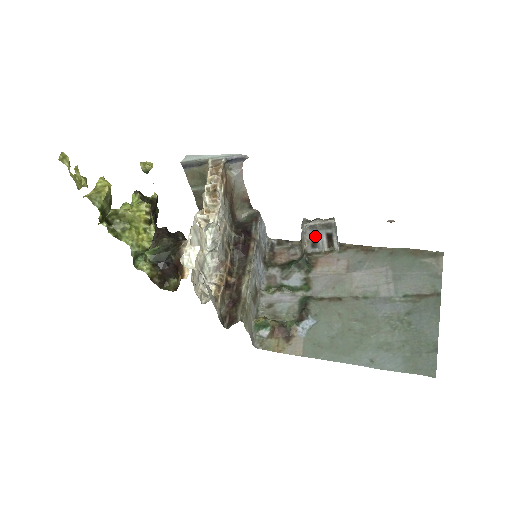
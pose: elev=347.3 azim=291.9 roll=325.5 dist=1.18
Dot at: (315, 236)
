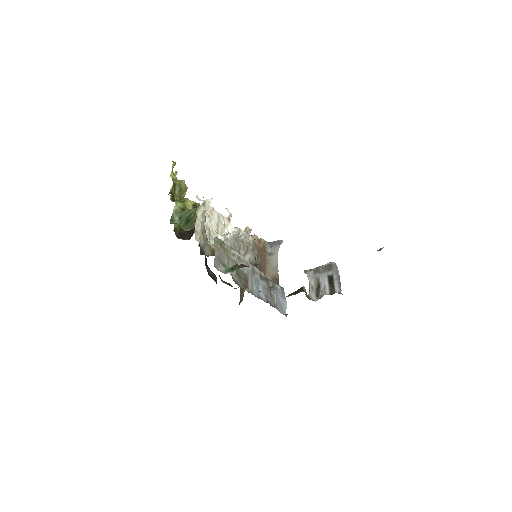
Dot at: (318, 281)
